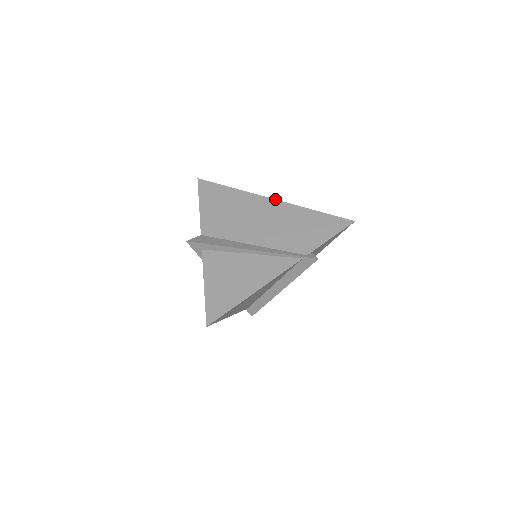
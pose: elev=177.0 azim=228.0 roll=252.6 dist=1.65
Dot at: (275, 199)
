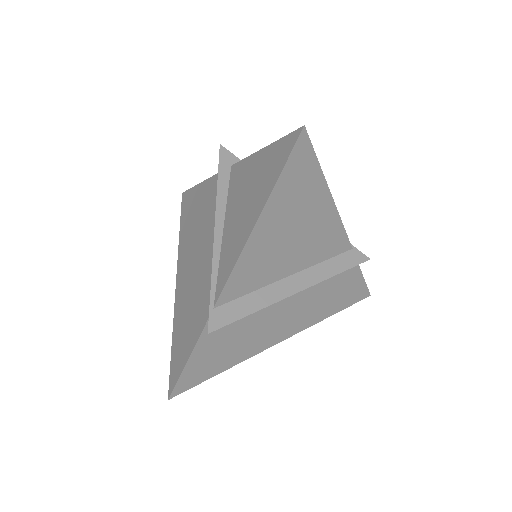
Dot at: occluded
